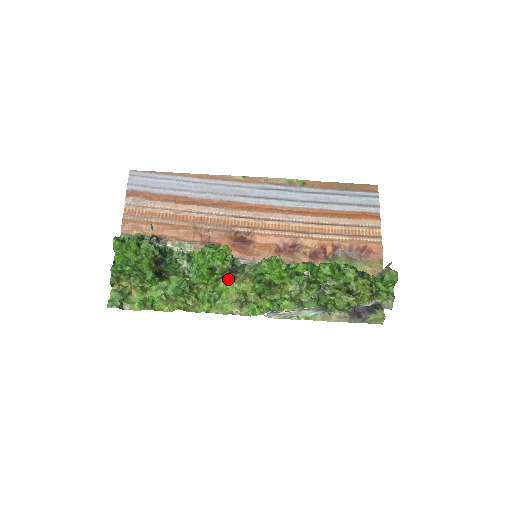
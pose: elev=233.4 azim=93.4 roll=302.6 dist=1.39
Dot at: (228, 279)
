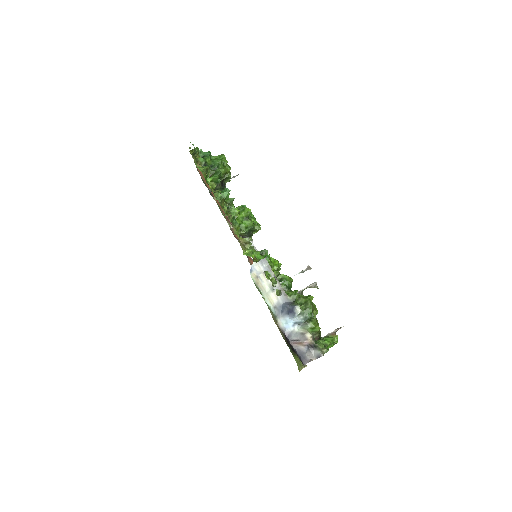
Dot at: occluded
